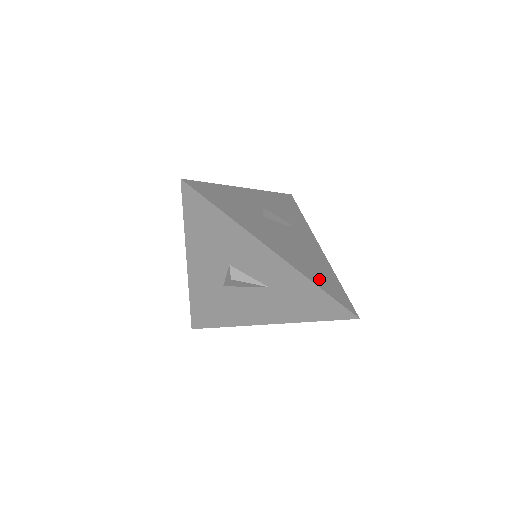
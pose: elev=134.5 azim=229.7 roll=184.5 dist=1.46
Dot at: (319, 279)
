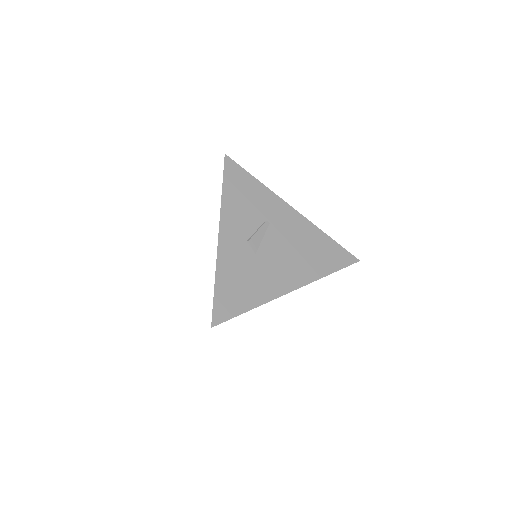
Dot at: (323, 264)
